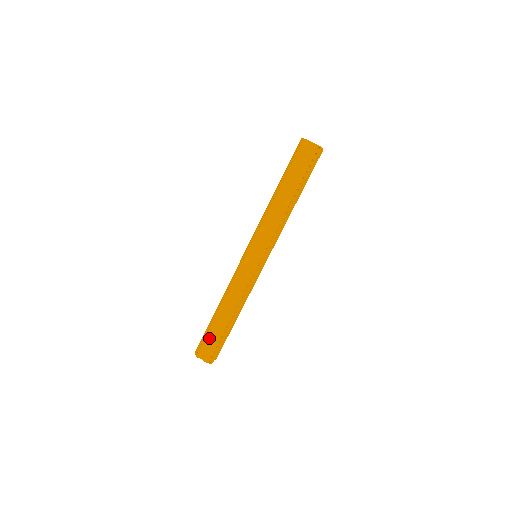
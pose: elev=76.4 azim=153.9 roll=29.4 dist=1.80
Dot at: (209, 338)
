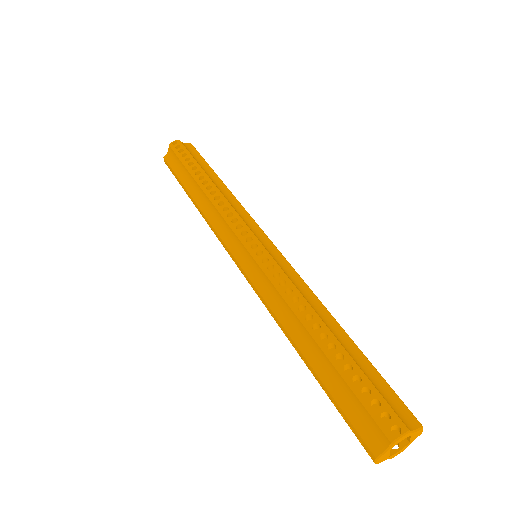
Dot at: (342, 403)
